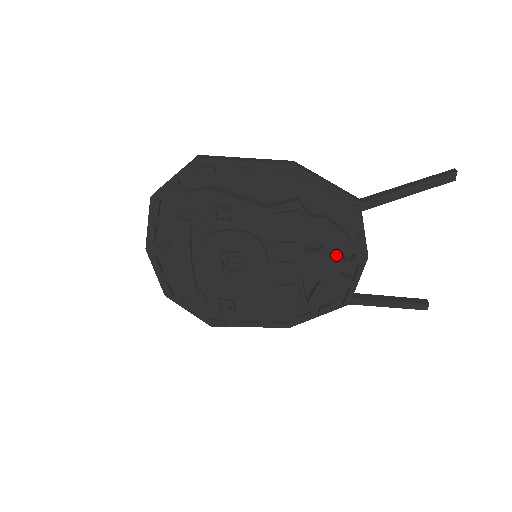
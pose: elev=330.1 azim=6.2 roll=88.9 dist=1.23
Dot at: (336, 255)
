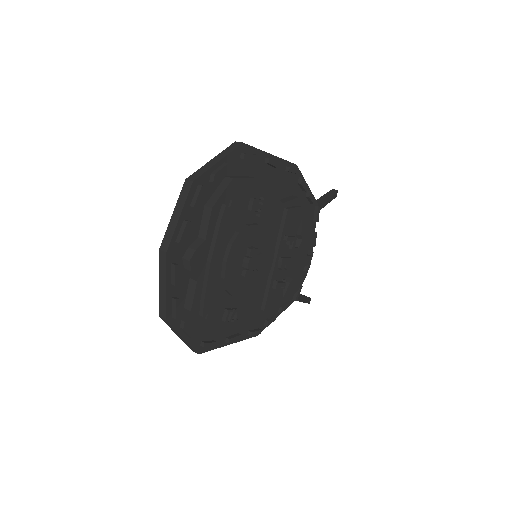
Dot at: (306, 250)
